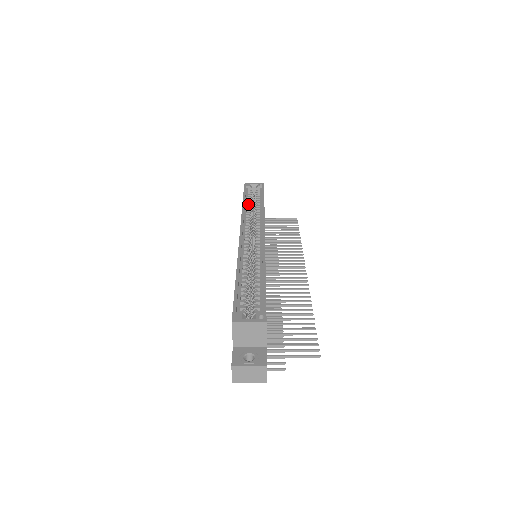
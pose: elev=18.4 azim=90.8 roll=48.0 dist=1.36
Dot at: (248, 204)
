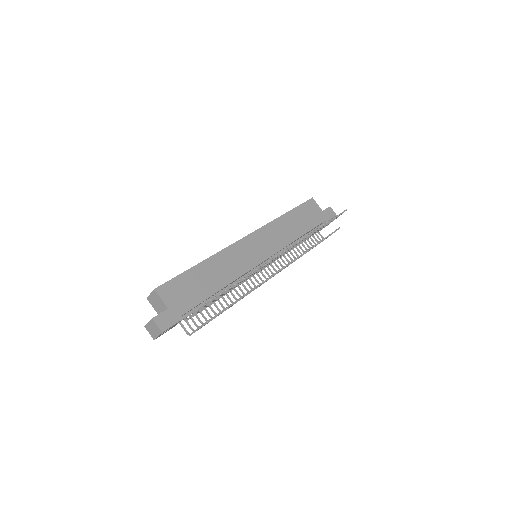
Dot at: occluded
